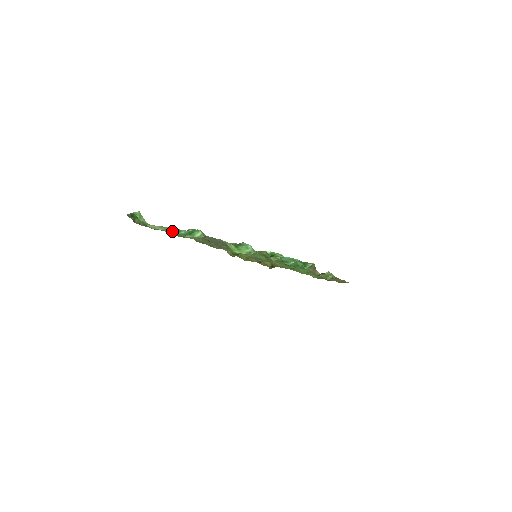
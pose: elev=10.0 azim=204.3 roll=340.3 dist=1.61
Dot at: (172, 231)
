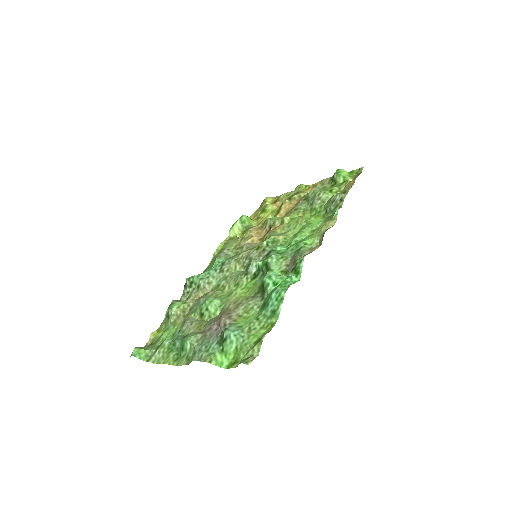
Dot at: (170, 347)
